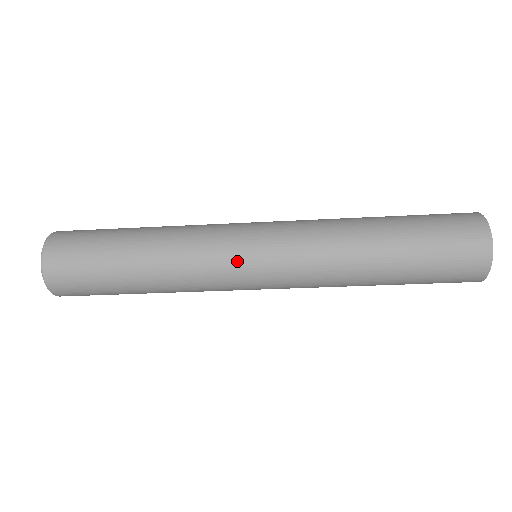
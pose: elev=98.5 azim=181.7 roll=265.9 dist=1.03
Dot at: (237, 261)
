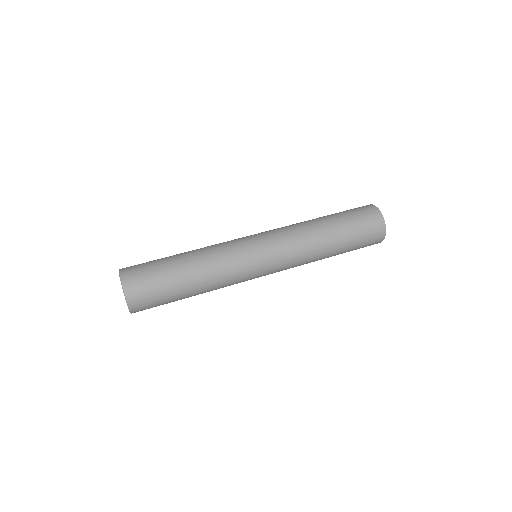
Dot at: (253, 265)
